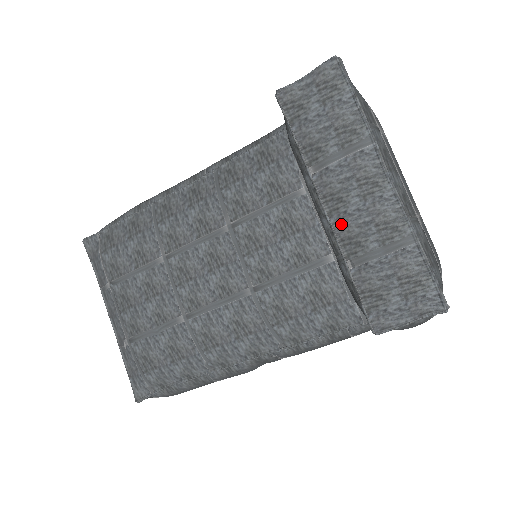
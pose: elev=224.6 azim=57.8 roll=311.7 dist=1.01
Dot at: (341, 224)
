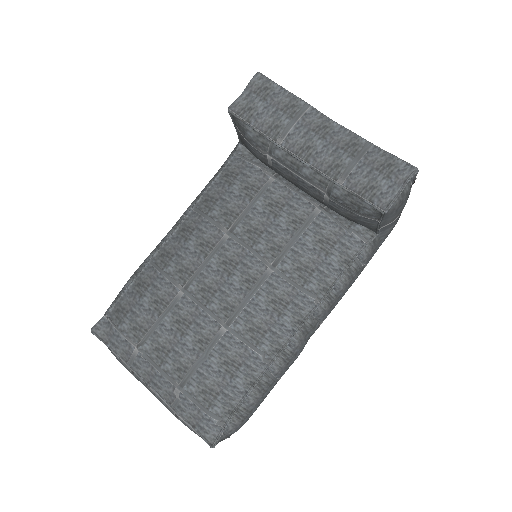
Dot at: (318, 162)
